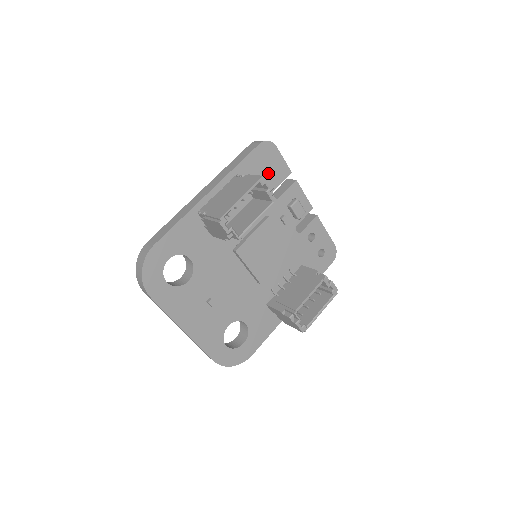
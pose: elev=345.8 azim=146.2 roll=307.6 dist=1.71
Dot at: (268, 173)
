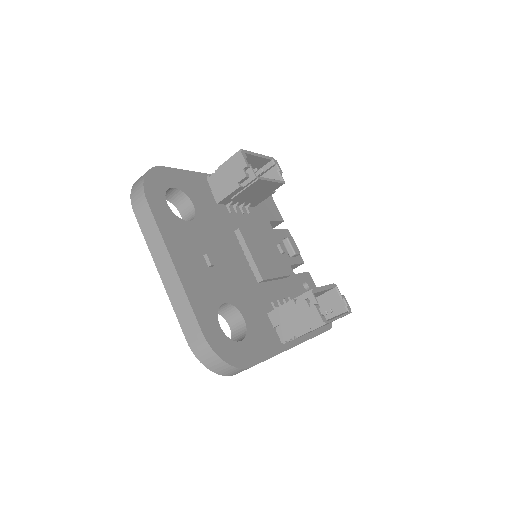
Dot at: (265, 205)
